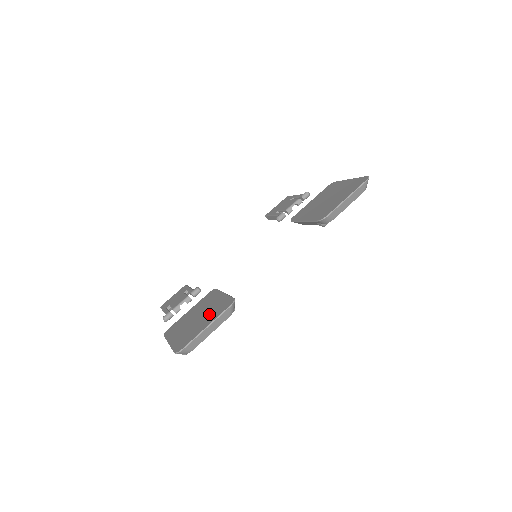
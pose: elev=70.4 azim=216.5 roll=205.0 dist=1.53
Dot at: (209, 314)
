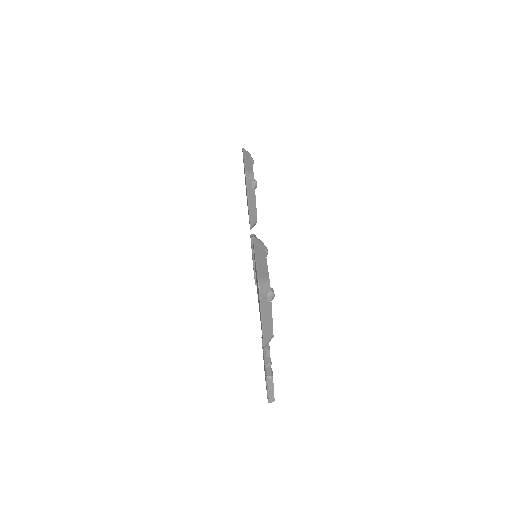
Dot at: occluded
